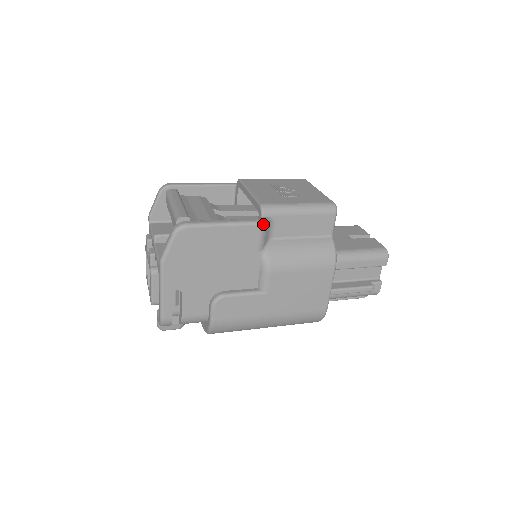
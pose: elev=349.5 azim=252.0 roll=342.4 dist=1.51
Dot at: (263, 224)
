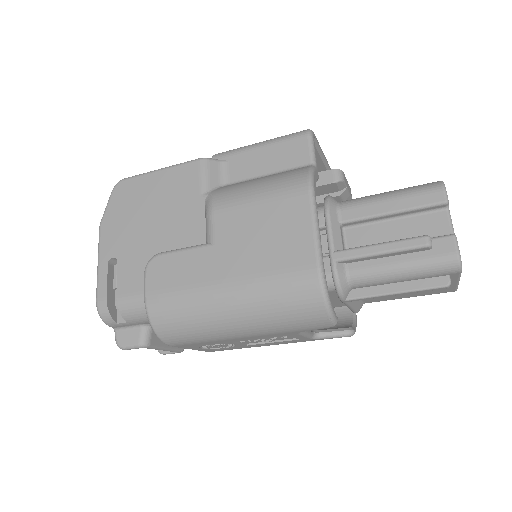
Dot at: (203, 159)
